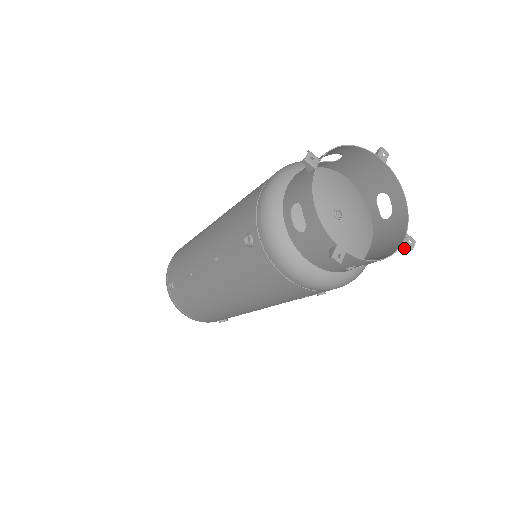
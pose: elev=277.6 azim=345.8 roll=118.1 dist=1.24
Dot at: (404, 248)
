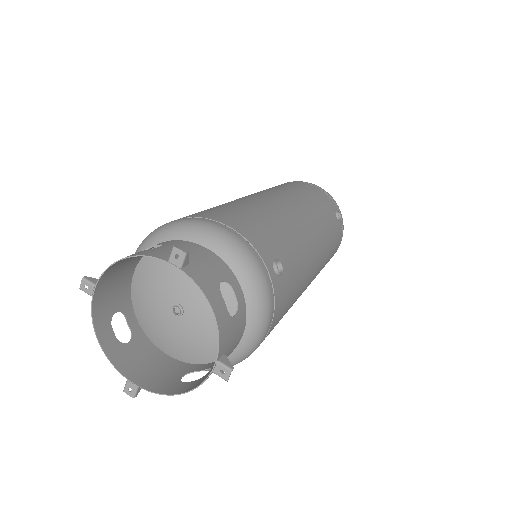
Dot at: (224, 374)
